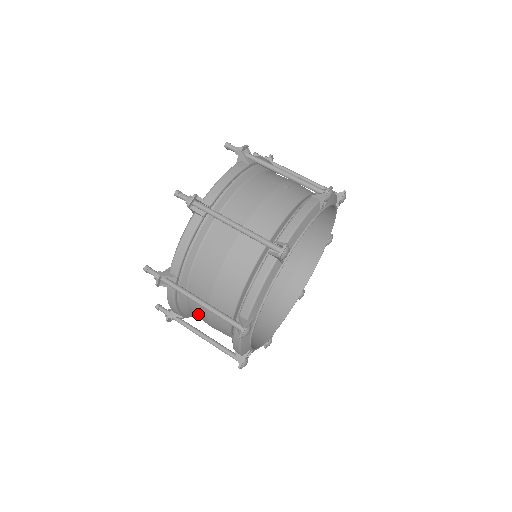
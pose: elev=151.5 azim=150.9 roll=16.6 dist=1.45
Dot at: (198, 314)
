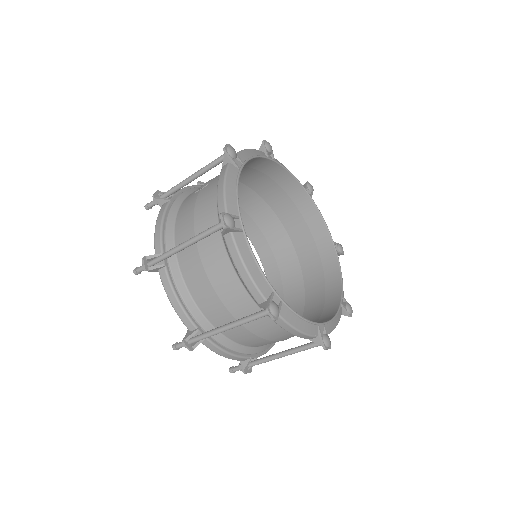
Dot at: (252, 342)
